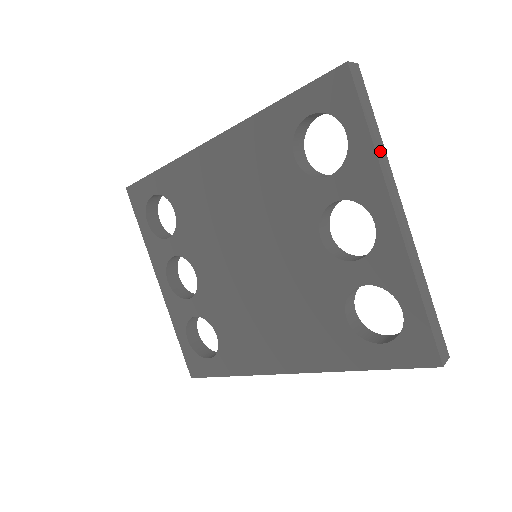
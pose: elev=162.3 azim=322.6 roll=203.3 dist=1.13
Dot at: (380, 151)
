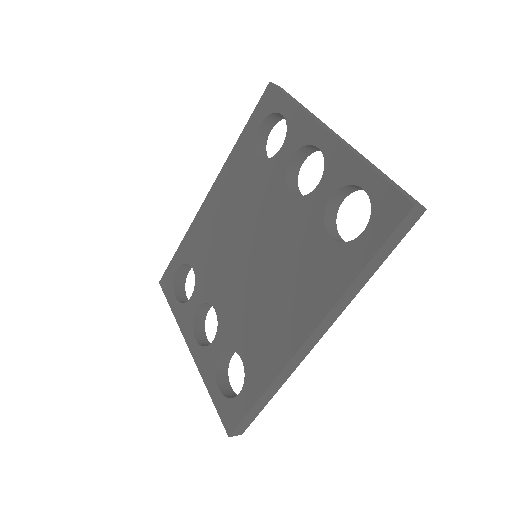
Dot at: (307, 111)
